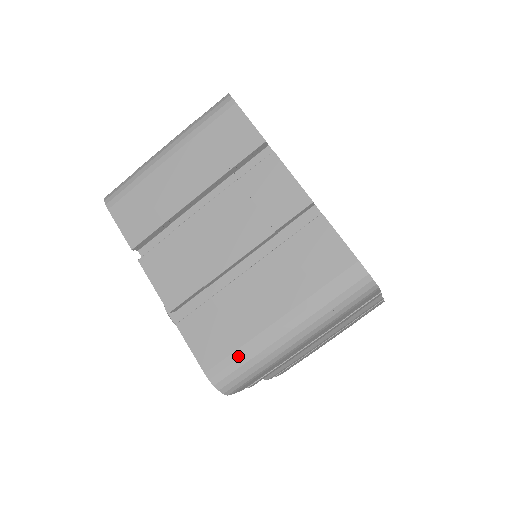
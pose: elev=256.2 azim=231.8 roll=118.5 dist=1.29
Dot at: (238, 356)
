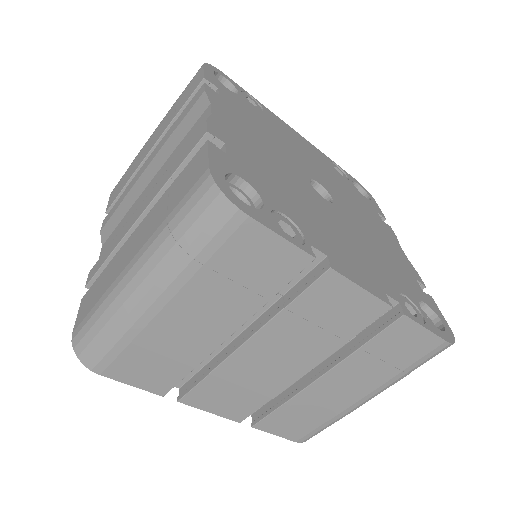
Dot at: (326, 425)
